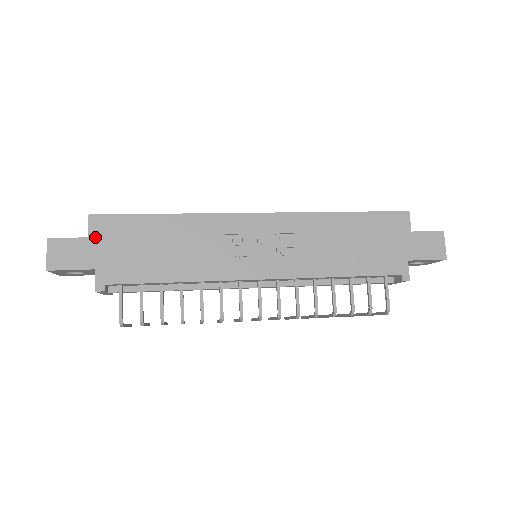
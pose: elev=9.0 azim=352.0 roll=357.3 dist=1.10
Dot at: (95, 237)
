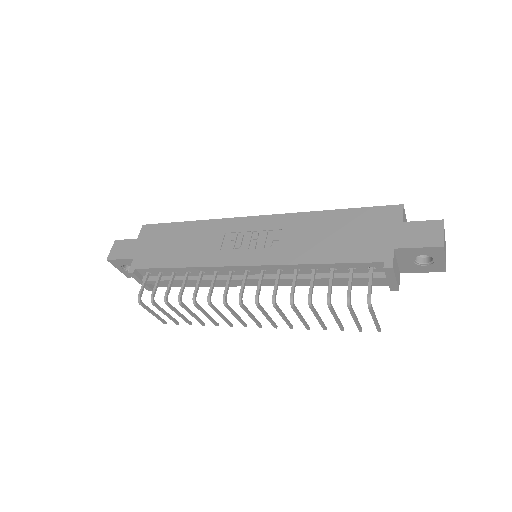
Dot at: (141, 238)
